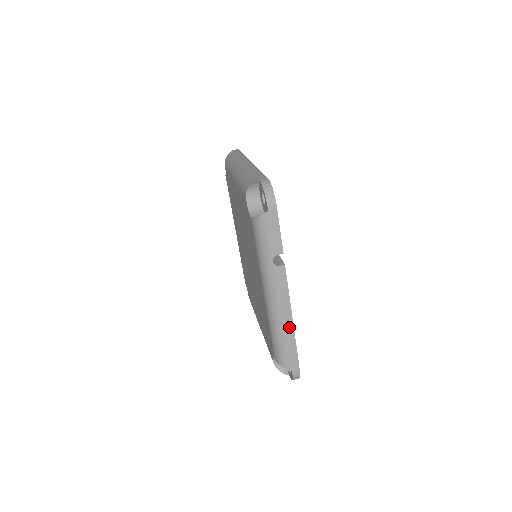
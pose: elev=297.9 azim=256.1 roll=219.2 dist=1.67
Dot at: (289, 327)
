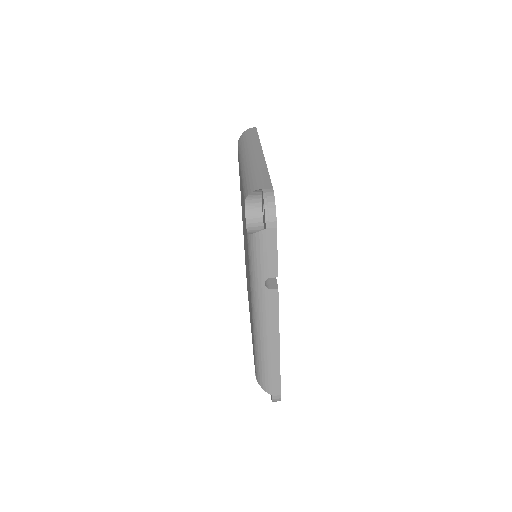
Dot at: (275, 352)
